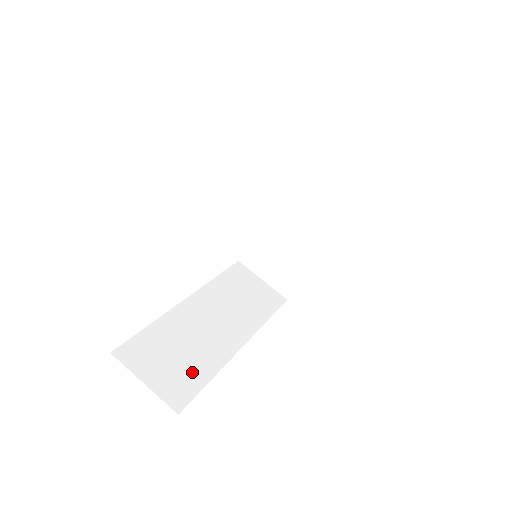
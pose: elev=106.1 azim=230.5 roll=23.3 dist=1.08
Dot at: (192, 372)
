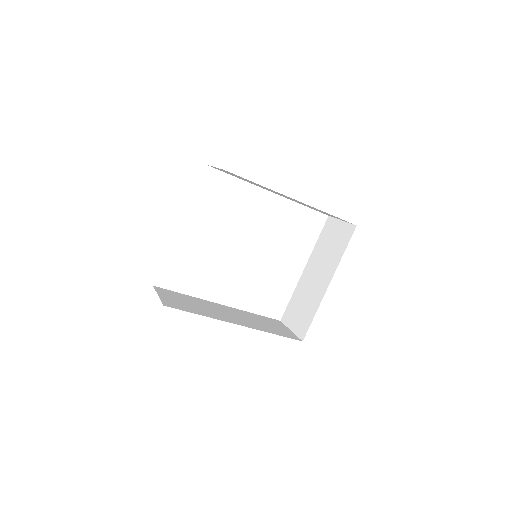
Dot at: (190, 308)
